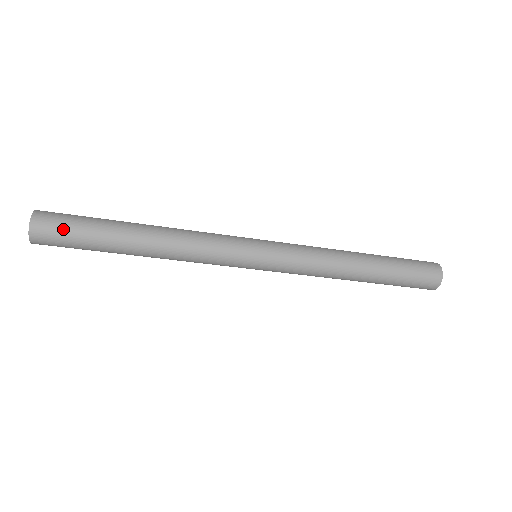
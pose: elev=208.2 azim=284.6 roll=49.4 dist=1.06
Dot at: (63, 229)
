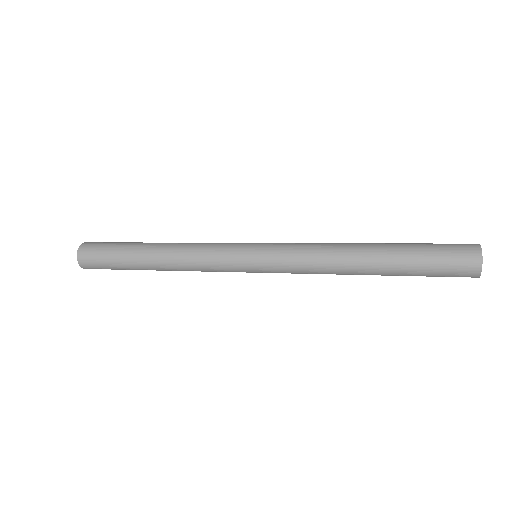
Dot at: (99, 249)
